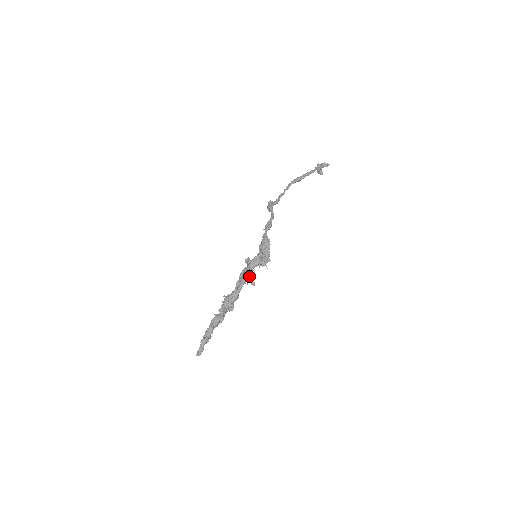
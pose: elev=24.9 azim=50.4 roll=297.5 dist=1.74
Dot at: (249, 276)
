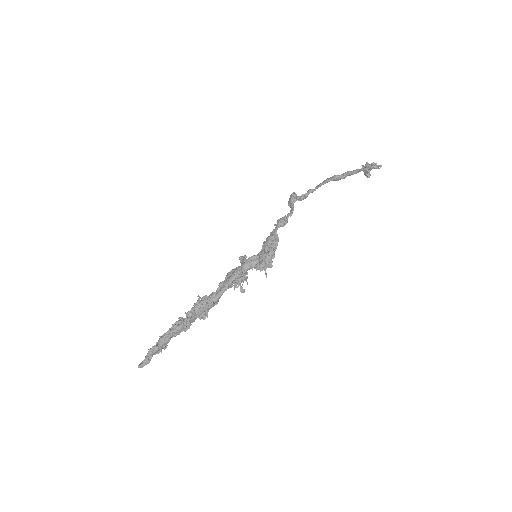
Dot at: (239, 279)
